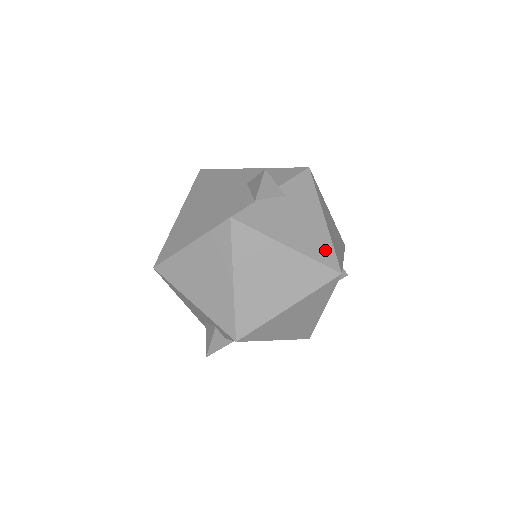
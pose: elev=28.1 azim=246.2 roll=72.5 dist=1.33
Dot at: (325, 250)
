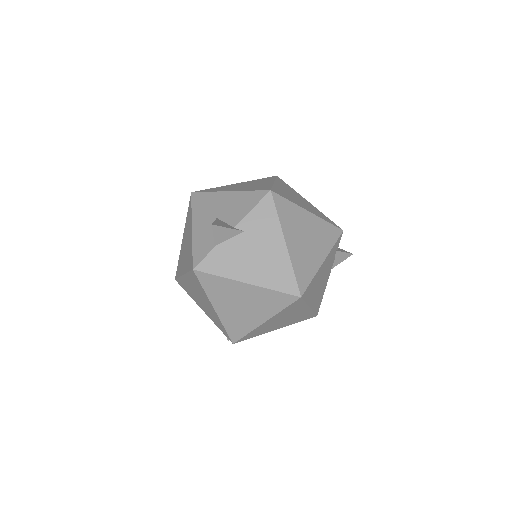
Dot at: (284, 277)
